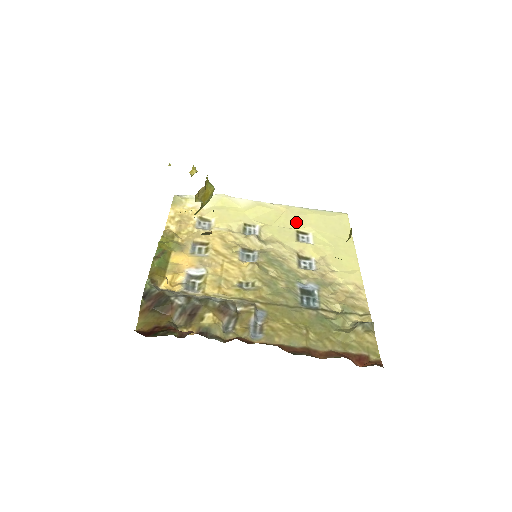
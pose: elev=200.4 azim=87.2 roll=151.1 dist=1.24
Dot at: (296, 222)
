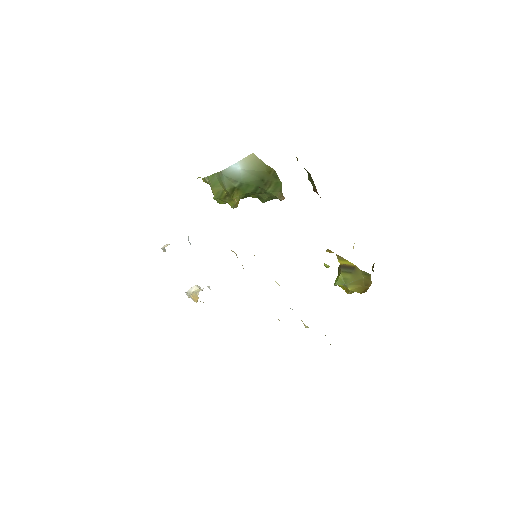
Dot at: occluded
